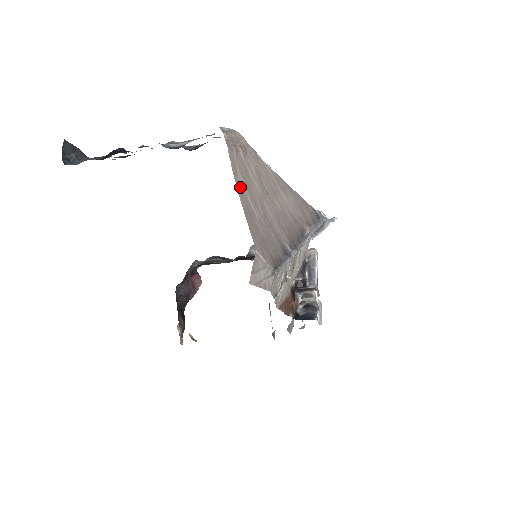
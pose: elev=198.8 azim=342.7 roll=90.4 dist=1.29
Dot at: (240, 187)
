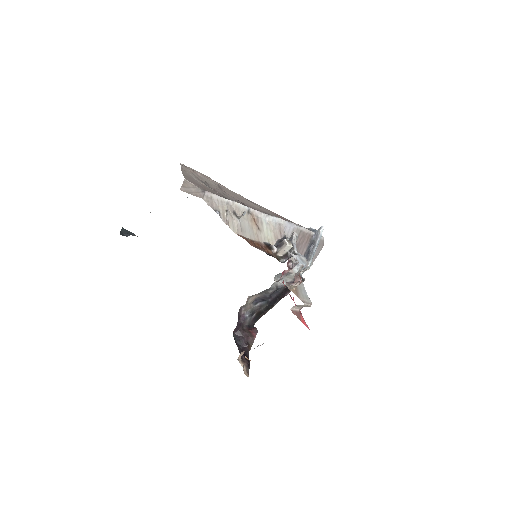
Dot at: (186, 173)
